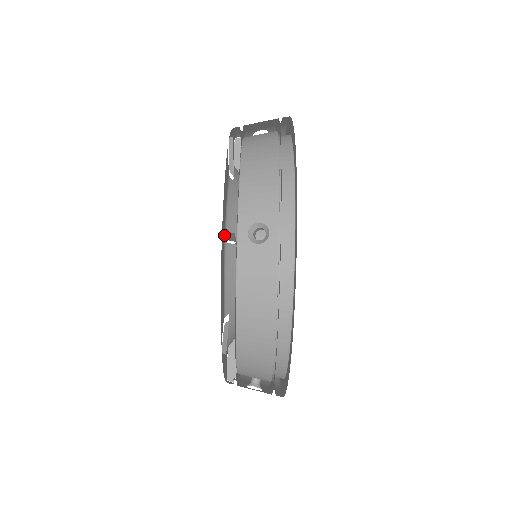
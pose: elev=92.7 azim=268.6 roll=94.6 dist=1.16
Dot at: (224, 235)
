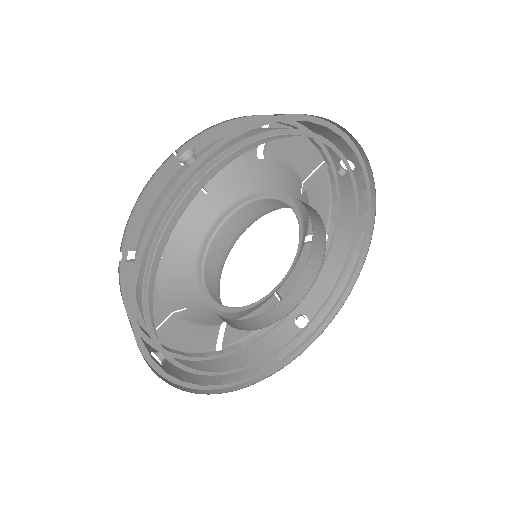
Dot at: (184, 163)
